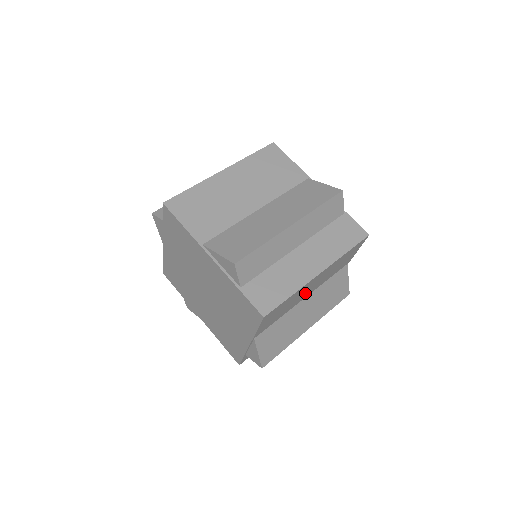
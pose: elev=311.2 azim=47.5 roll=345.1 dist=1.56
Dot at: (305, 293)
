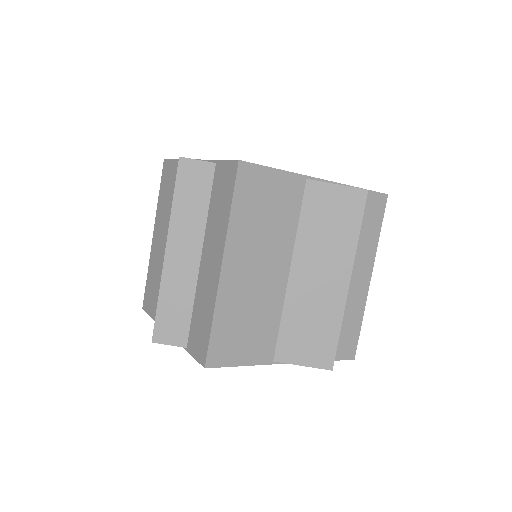
Dot at: occluded
